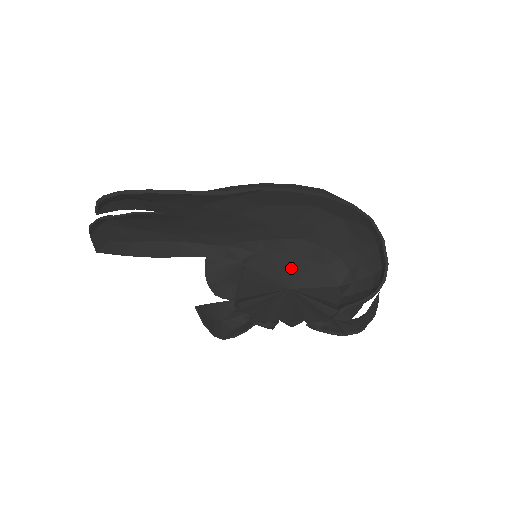
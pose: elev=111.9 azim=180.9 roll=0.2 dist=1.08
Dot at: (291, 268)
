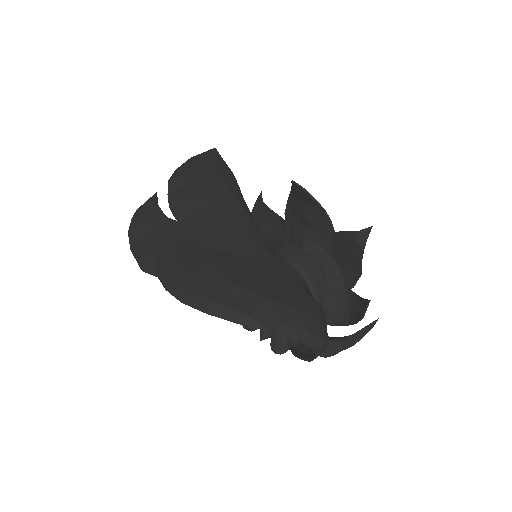
Dot at: occluded
